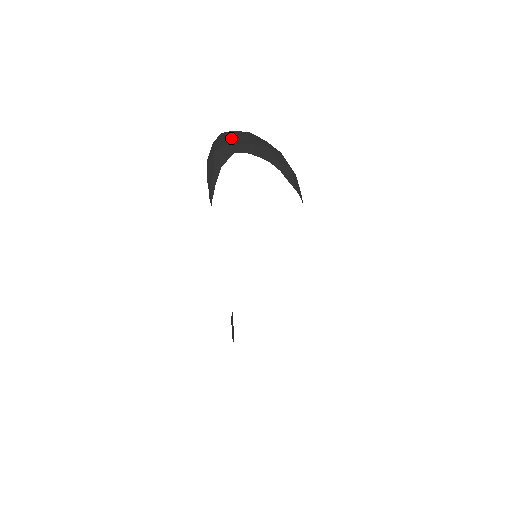
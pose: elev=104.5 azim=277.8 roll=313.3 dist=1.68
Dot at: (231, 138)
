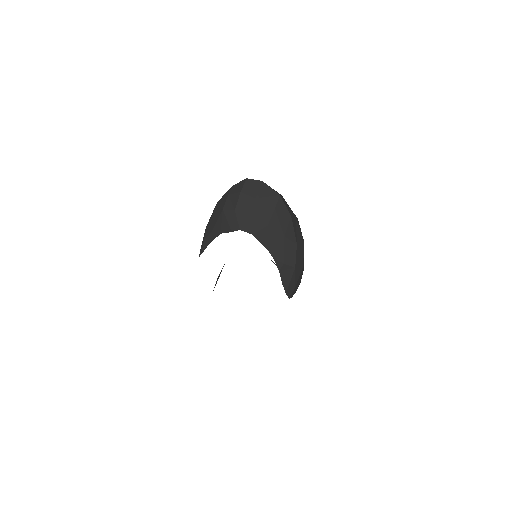
Dot at: (249, 201)
